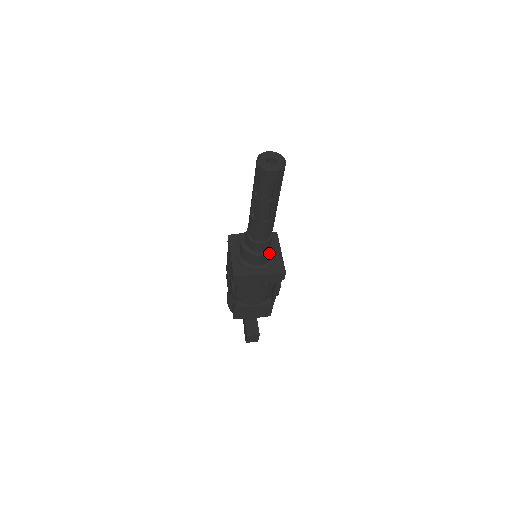
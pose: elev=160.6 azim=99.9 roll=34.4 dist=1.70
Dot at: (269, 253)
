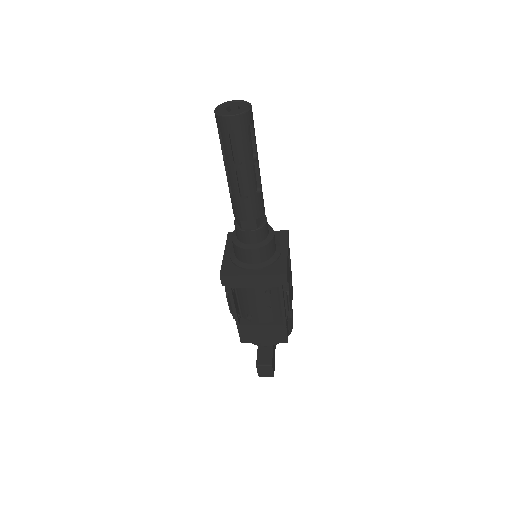
Dot at: (263, 246)
